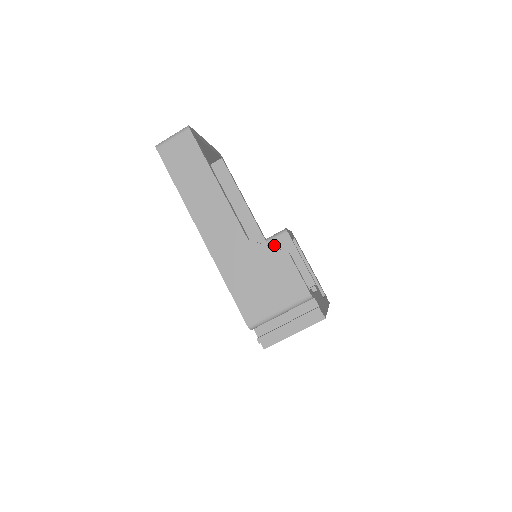
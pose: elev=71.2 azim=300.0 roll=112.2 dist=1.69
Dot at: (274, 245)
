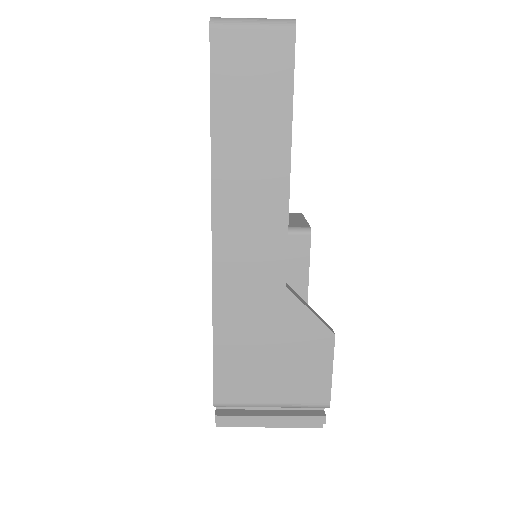
Dot at: occluded
